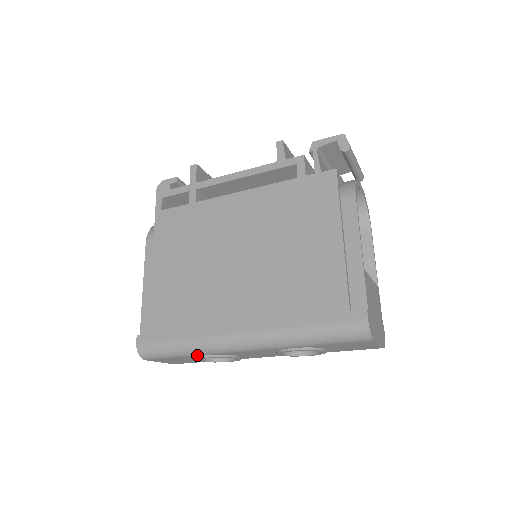
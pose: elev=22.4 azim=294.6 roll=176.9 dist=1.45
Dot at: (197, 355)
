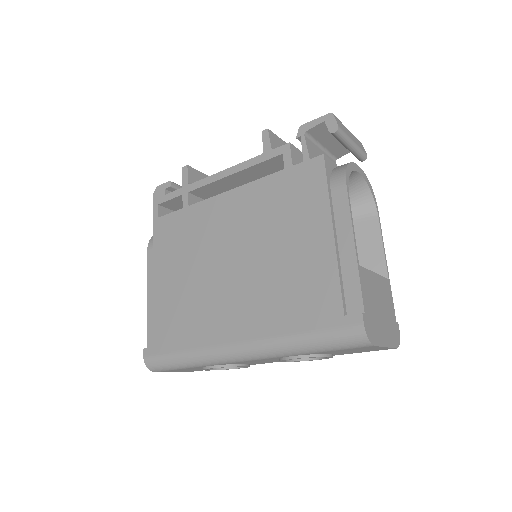
Dot at: (201, 366)
